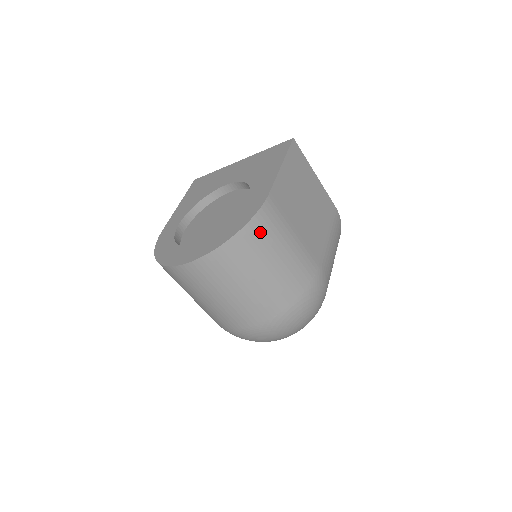
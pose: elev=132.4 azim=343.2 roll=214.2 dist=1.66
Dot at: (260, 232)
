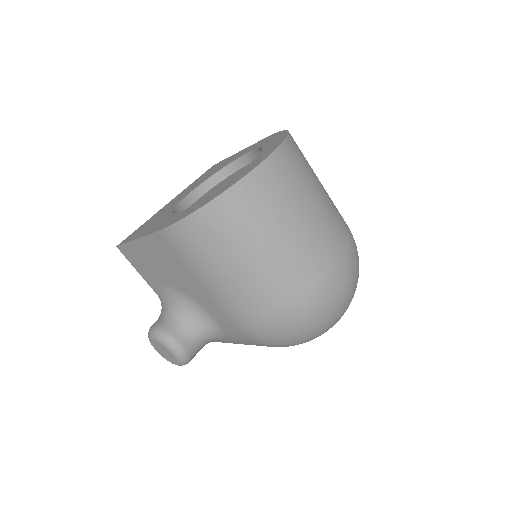
Dot at: occluded
